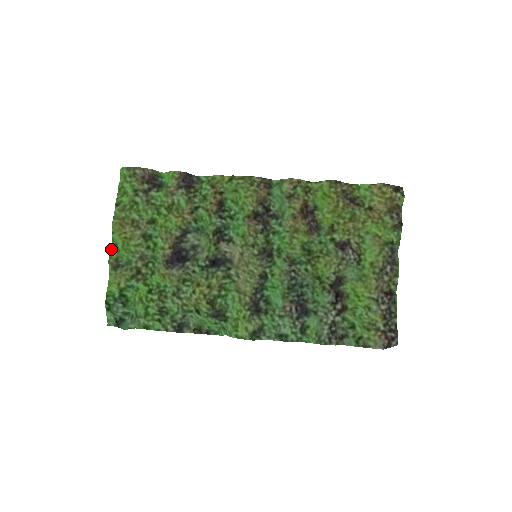
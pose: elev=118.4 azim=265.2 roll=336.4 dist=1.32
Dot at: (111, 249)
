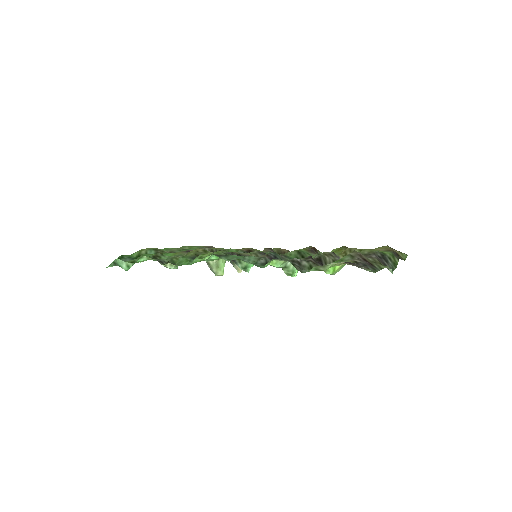
Dot at: occluded
